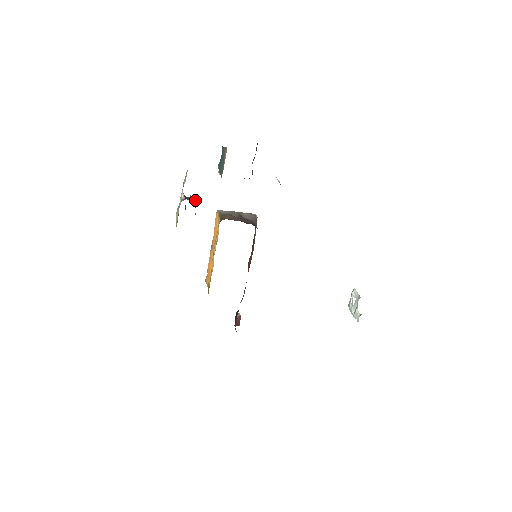
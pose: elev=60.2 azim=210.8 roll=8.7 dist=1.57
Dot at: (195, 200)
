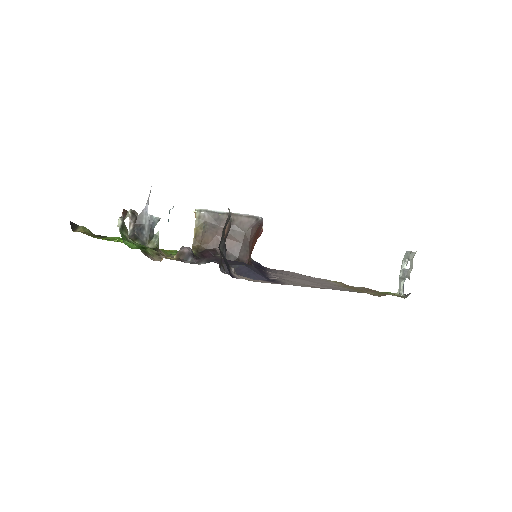
Dot at: (152, 217)
